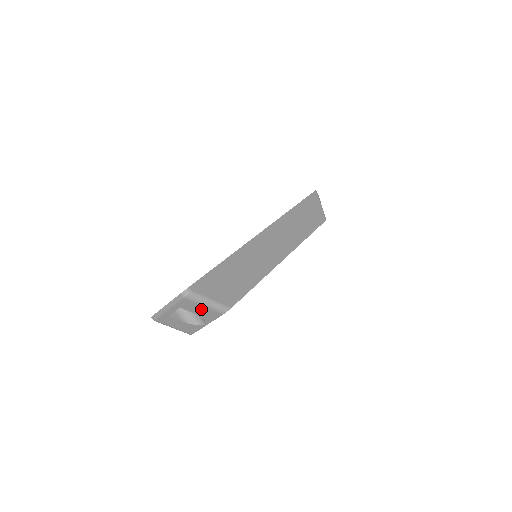
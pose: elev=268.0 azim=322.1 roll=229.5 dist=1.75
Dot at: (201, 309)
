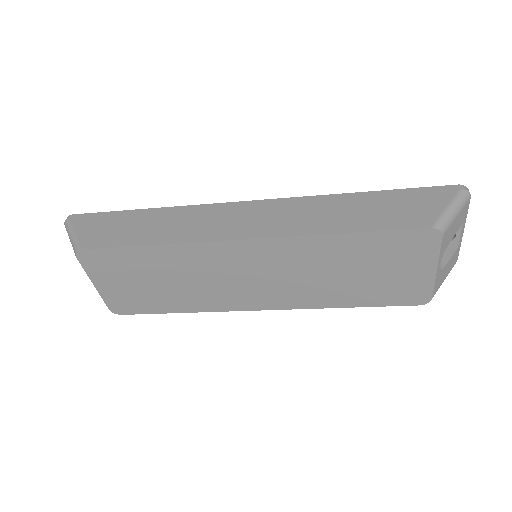
Dot at: occluded
